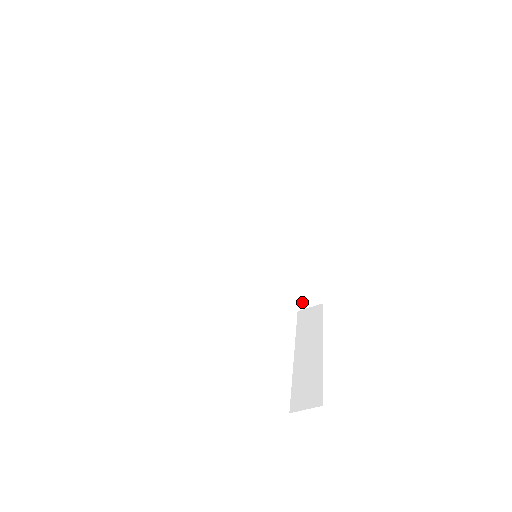
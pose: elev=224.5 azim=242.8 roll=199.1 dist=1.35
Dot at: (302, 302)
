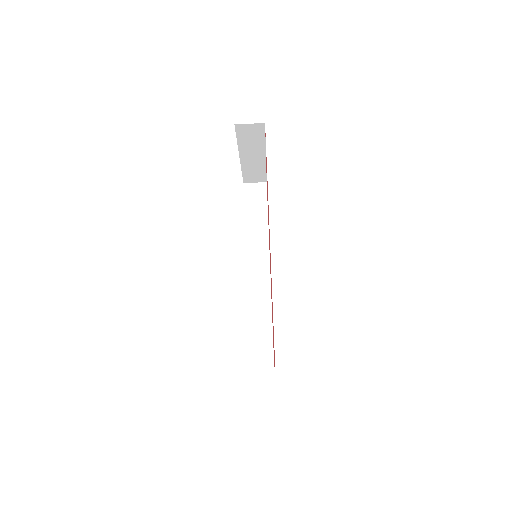
Dot at: (256, 360)
